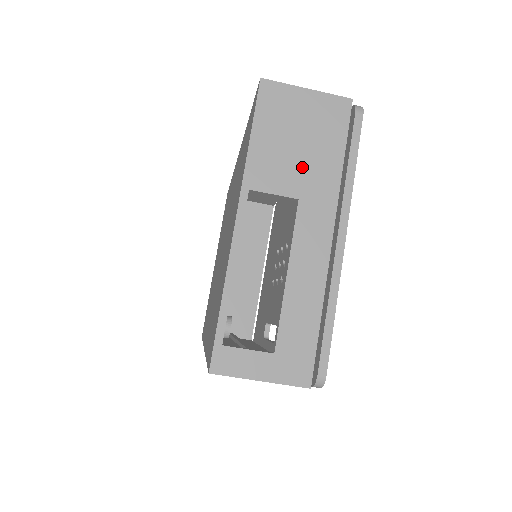
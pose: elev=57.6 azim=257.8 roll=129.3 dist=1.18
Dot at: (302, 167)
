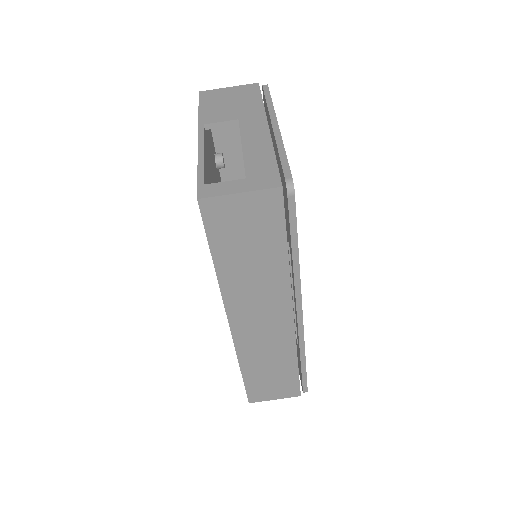
Dot at: (236, 109)
